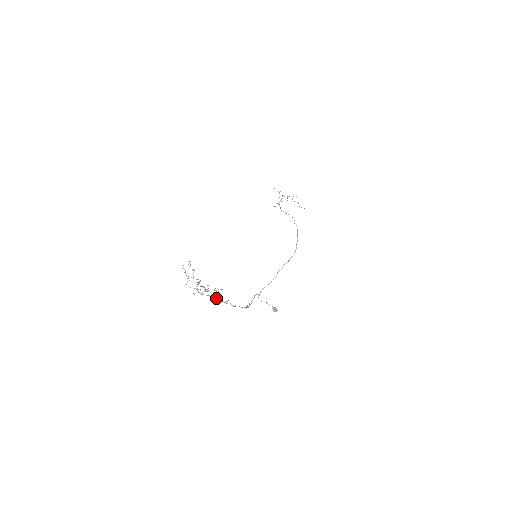
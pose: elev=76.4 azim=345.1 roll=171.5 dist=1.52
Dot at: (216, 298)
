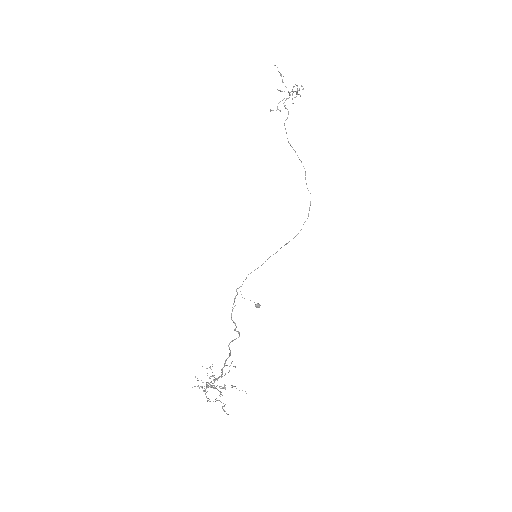
Dot at: (222, 374)
